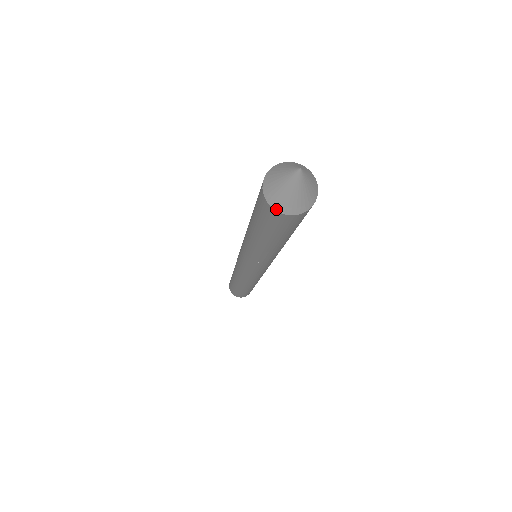
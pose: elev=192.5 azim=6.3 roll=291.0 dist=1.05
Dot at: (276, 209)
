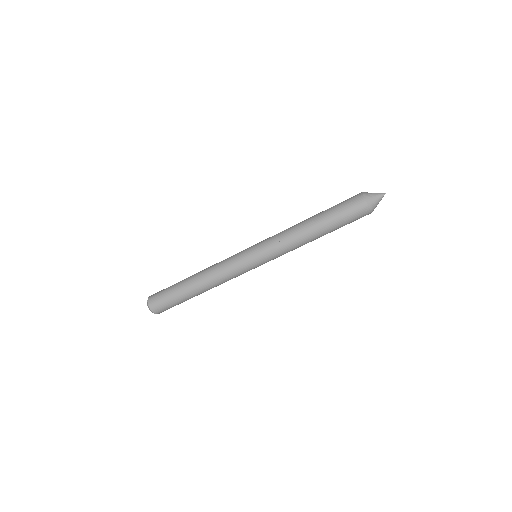
Dot at: (364, 195)
